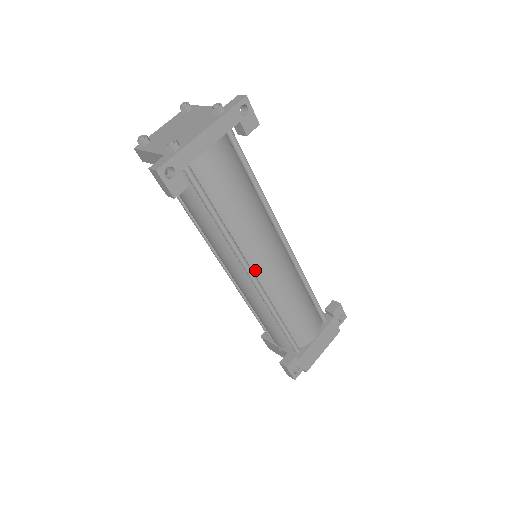
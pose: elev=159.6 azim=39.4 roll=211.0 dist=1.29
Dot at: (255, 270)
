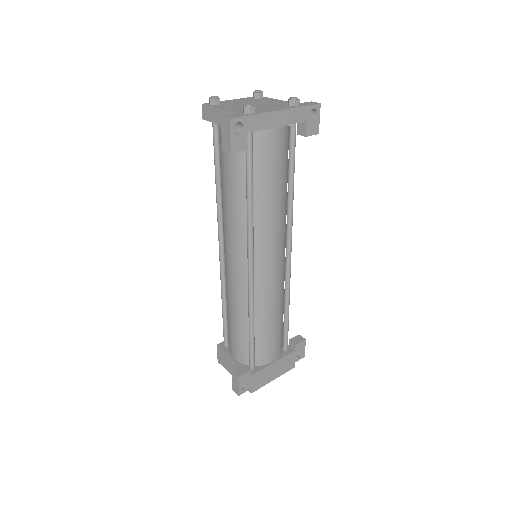
Dot at: (256, 264)
